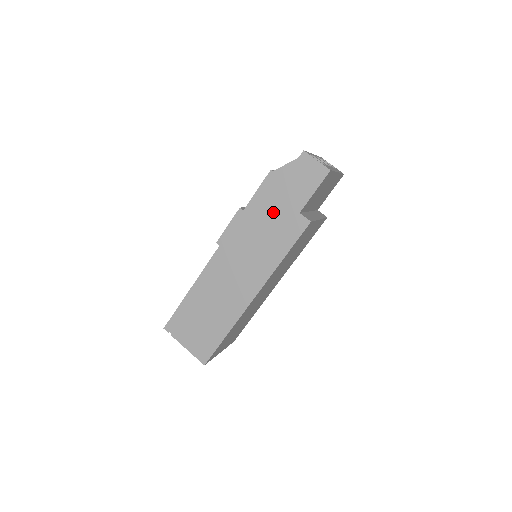
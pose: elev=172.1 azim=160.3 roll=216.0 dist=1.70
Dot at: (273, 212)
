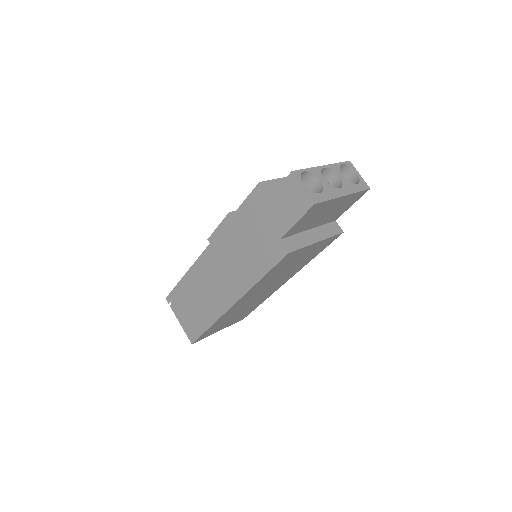
Dot at: (256, 229)
